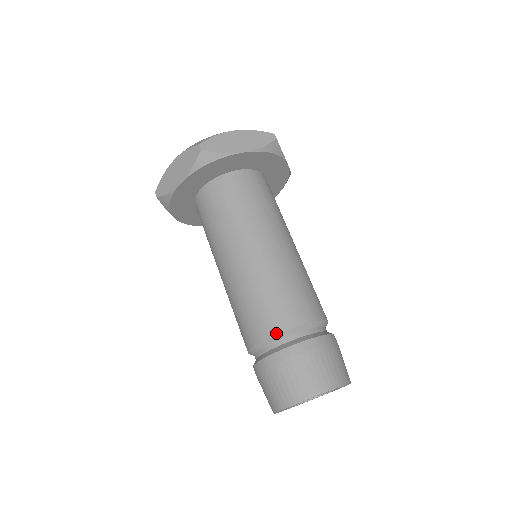
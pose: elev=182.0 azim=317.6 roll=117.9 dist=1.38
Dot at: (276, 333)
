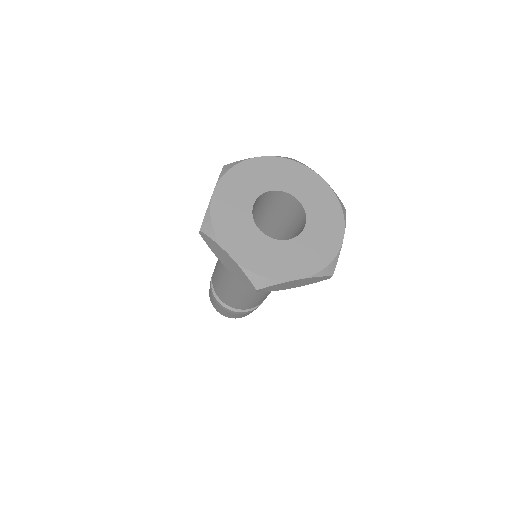
Dot at: (232, 307)
